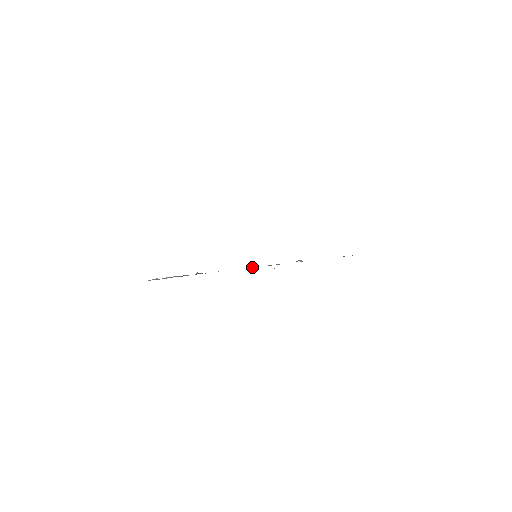
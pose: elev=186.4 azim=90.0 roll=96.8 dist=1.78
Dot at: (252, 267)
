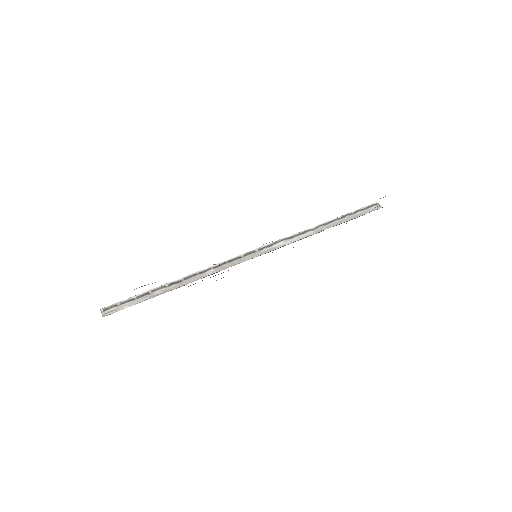
Dot at: (244, 254)
